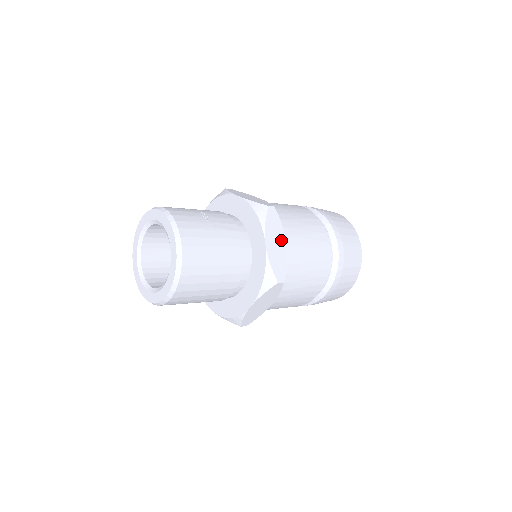
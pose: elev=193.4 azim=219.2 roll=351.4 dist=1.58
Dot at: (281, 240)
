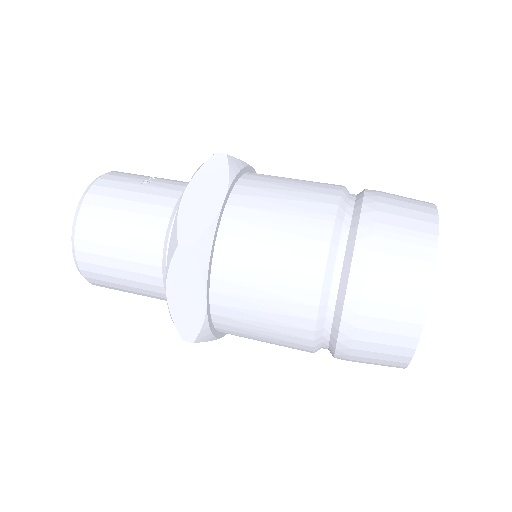
Dot at: (216, 194)
